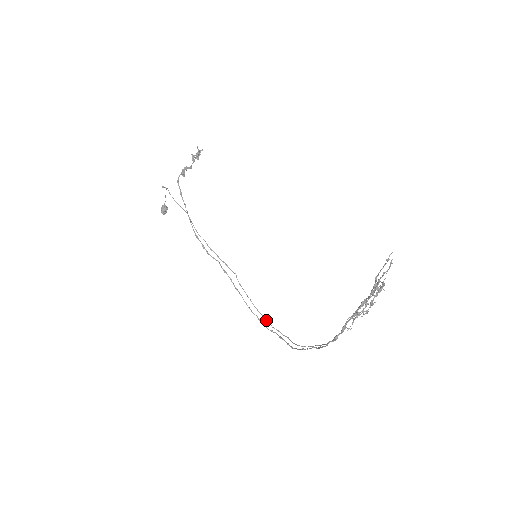
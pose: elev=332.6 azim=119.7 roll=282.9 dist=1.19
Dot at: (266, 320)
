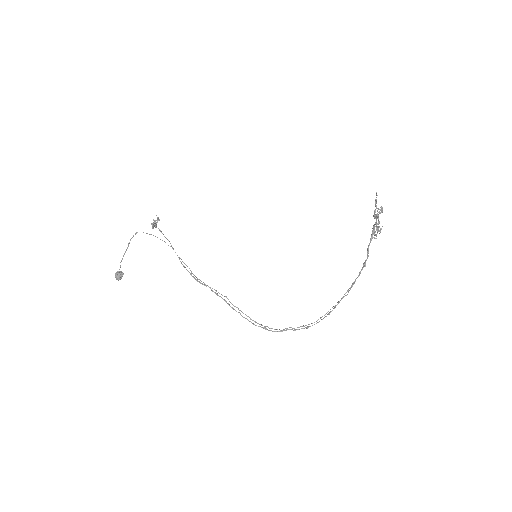
Dot at: (271, 328)
